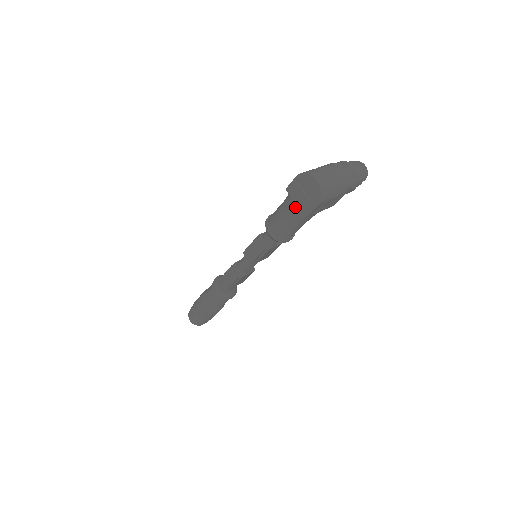
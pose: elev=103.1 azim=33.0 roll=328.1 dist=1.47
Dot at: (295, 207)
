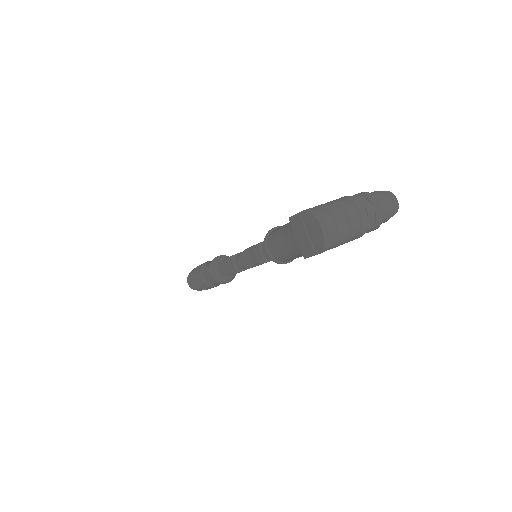
Dot at: (295, 242)
